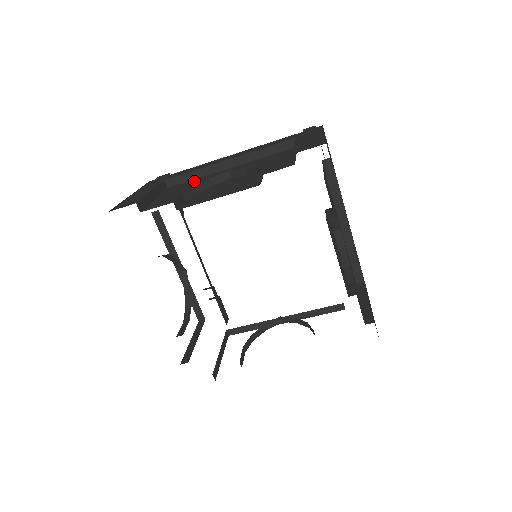
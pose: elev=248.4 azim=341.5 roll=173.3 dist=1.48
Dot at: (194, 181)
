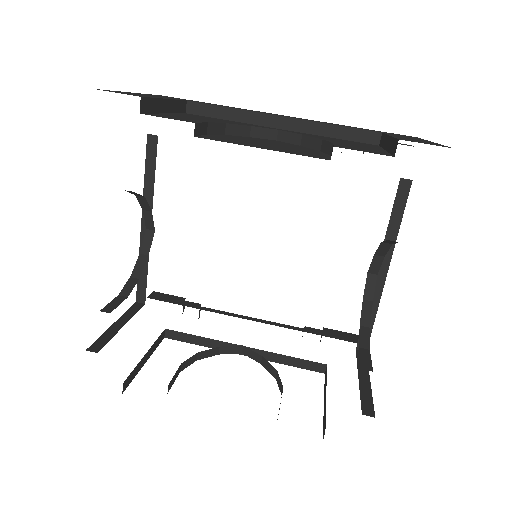
Dot at: occluded
